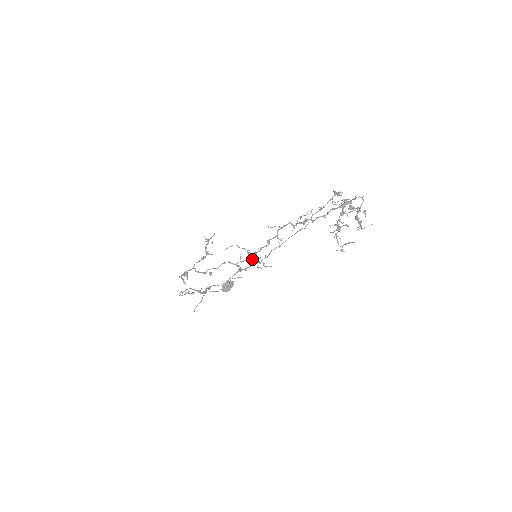
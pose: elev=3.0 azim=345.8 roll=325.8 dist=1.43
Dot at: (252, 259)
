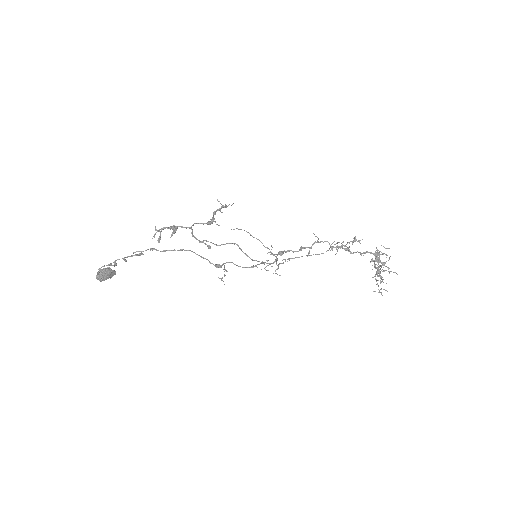
Dot at: (276, 257)
